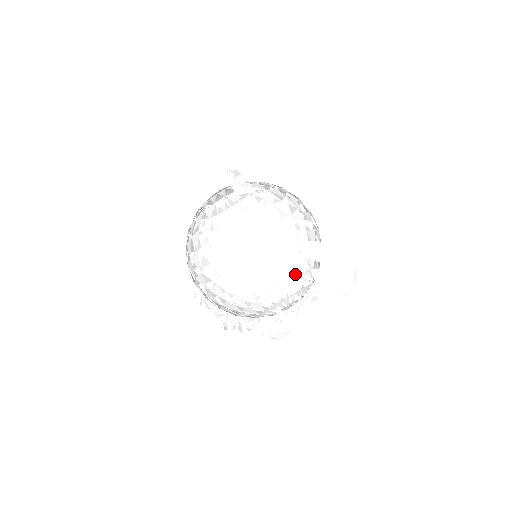
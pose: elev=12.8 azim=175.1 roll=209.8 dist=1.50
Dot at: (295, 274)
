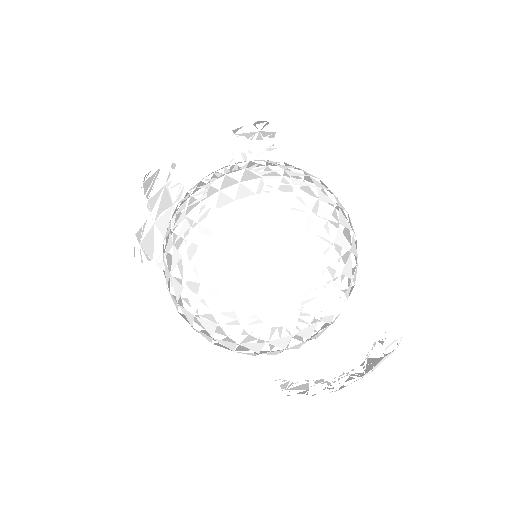
Dot at: occluded
